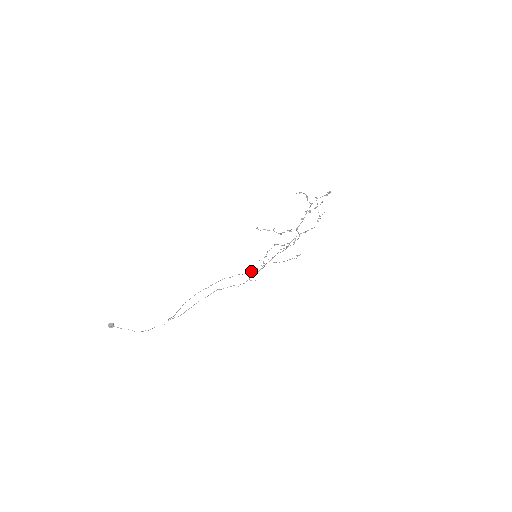
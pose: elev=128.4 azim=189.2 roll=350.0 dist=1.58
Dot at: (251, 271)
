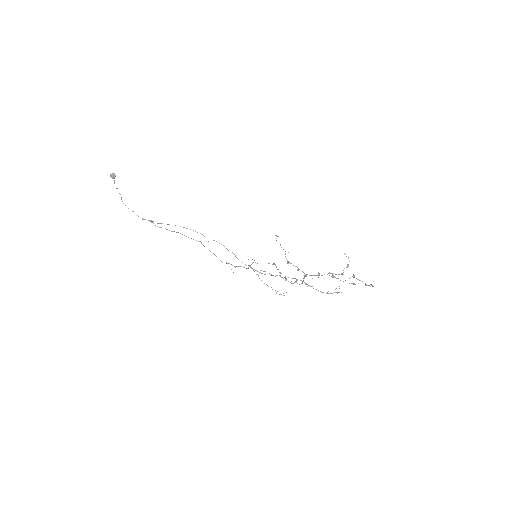
Dot at: occluded
